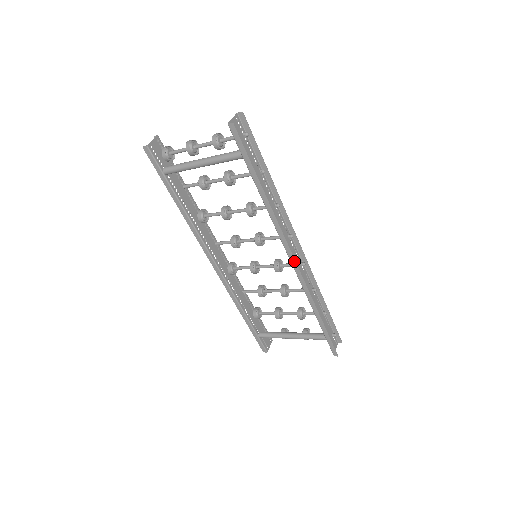
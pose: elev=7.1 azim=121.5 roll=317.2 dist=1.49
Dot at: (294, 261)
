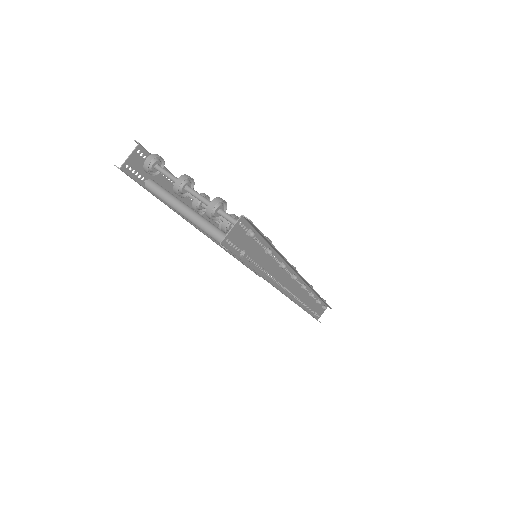
Dot at: (290, 299)
